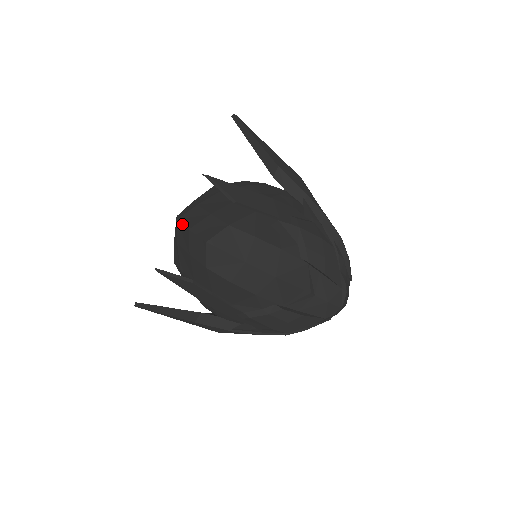
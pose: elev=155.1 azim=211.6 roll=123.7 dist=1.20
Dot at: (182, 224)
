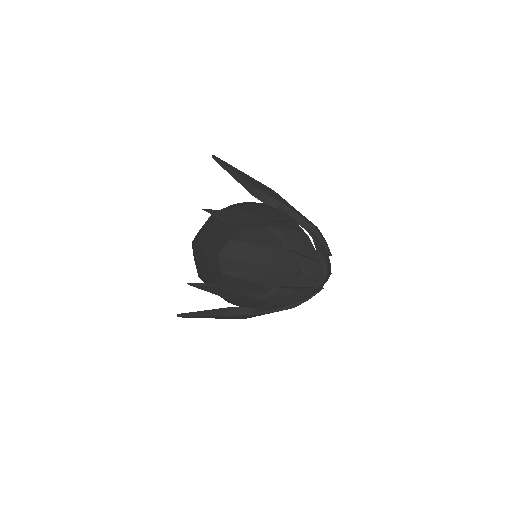
Dot at: (197, 247)
